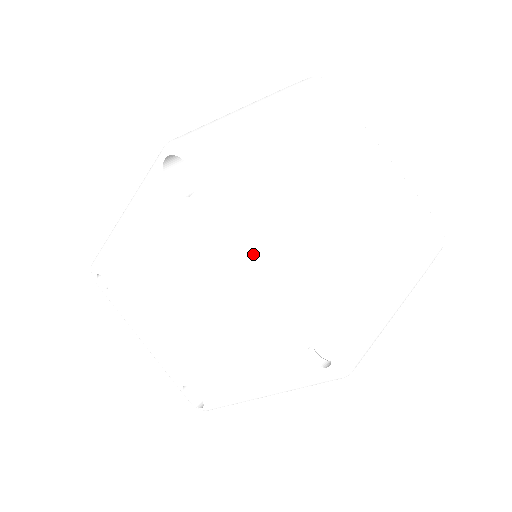
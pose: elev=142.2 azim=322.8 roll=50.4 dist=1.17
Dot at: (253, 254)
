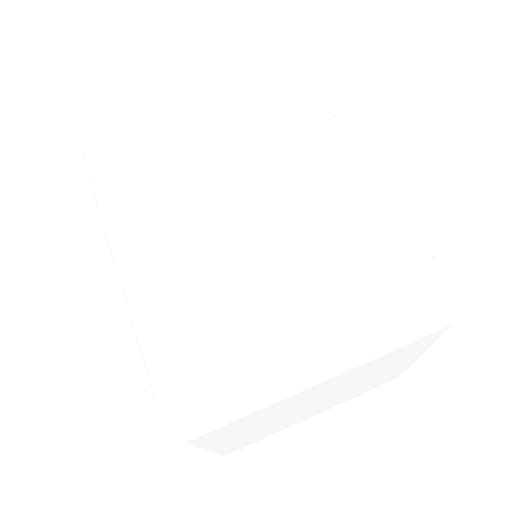
Dot at: occluded
